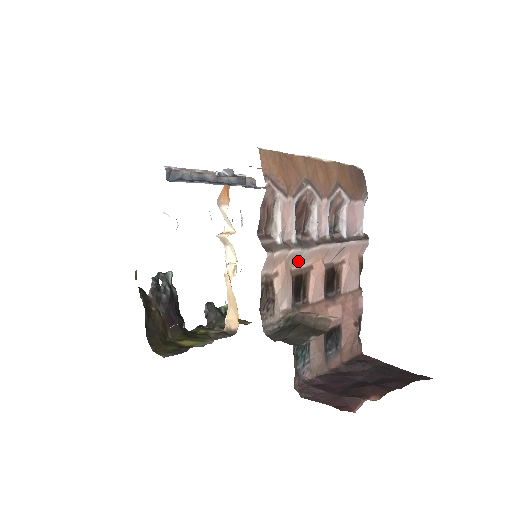
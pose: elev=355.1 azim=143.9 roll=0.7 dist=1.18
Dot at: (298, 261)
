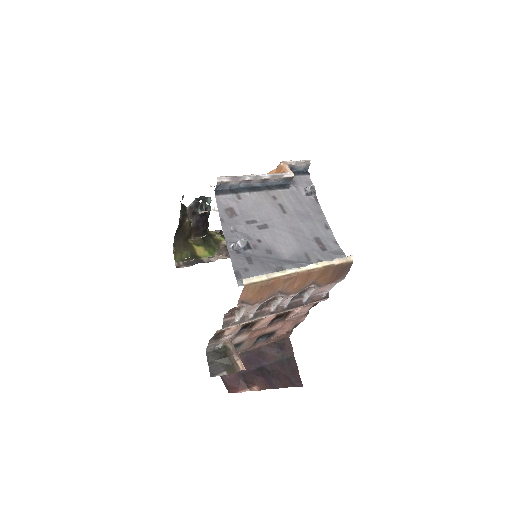
Dot at: occluded
